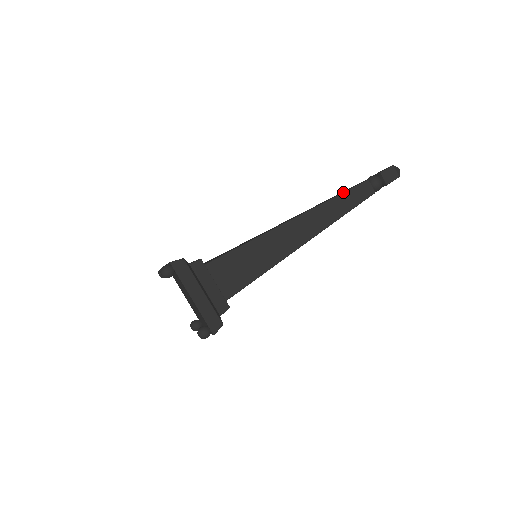
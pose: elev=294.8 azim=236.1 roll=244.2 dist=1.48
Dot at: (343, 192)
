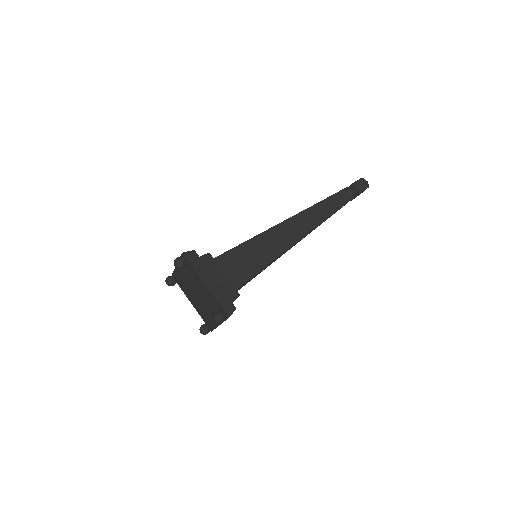
Dot at: (324, 199)
